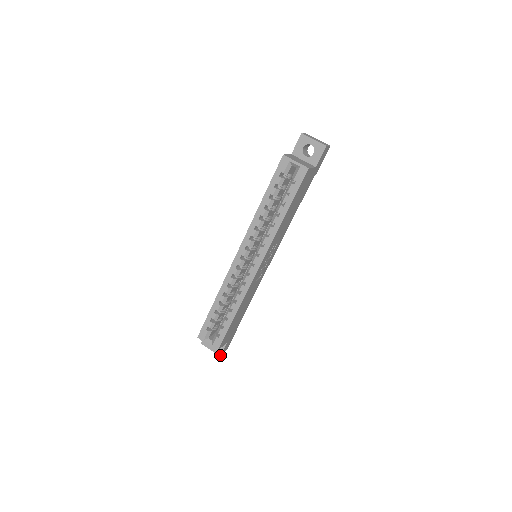
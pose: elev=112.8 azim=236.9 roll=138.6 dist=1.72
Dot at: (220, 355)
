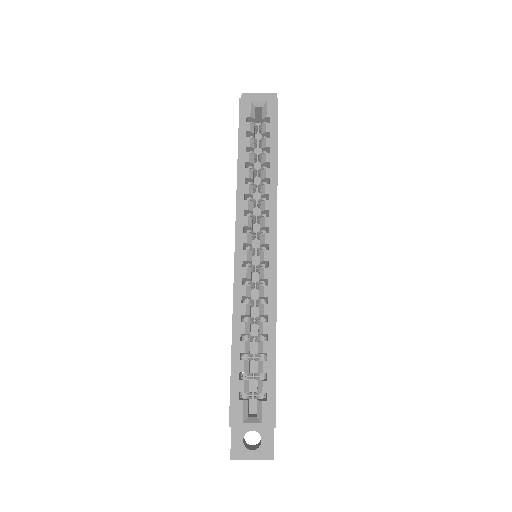
Dot at: (272, 458)
